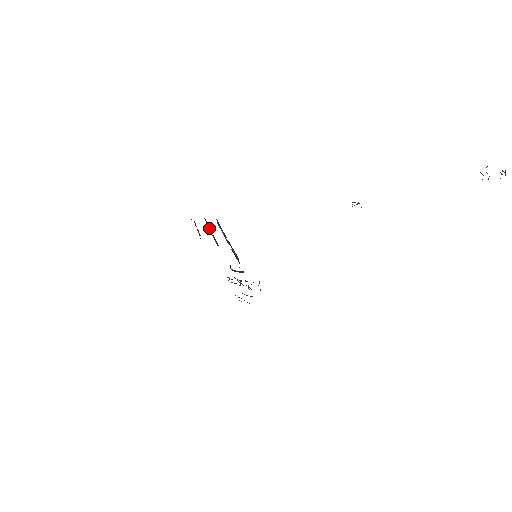
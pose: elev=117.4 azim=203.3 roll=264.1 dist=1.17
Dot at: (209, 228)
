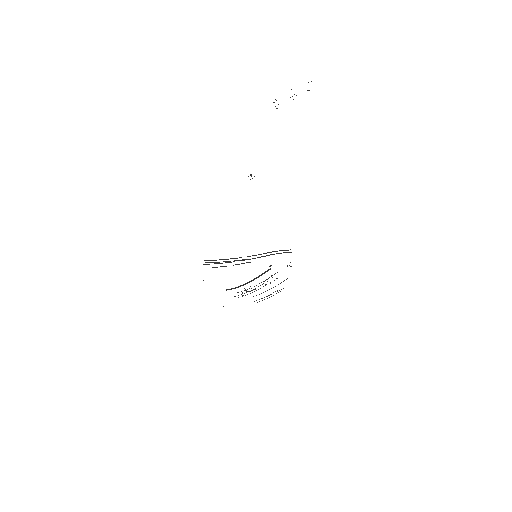
Dot at: occluded
